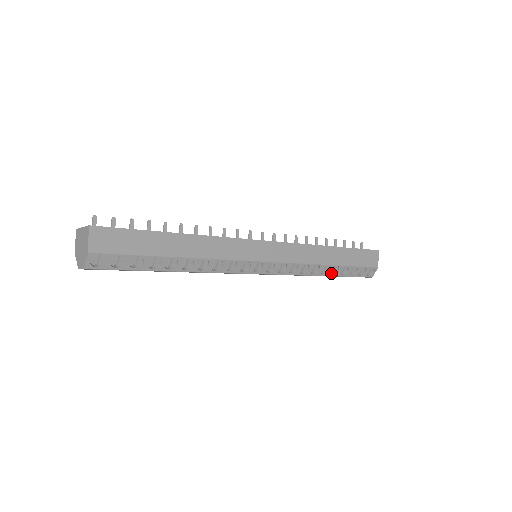
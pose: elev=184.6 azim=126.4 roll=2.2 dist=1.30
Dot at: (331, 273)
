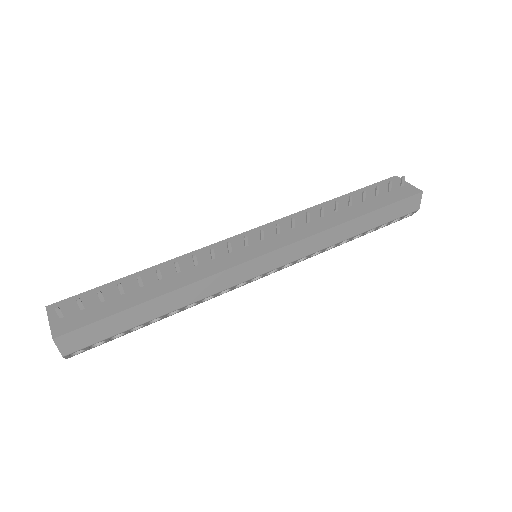
Dot at: occluded
